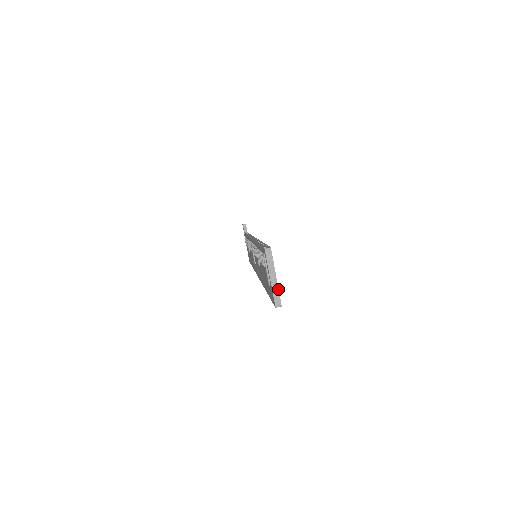
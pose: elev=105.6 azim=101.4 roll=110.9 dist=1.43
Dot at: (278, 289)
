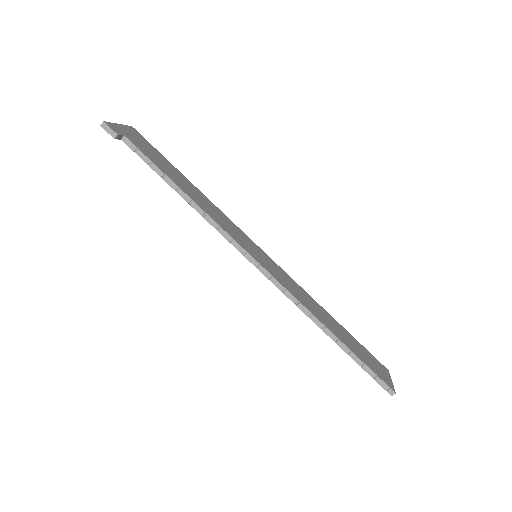
Dot at: (390, 377)
